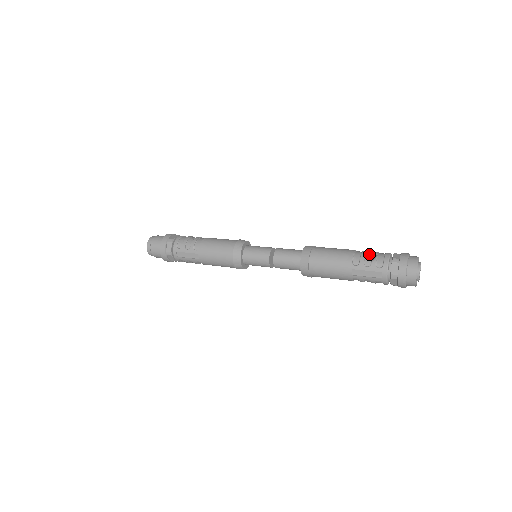
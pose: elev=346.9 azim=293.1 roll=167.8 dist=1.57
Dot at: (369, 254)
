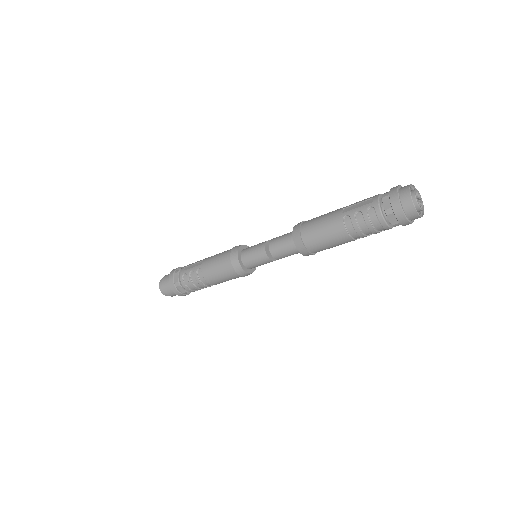
Dot at: occluded
